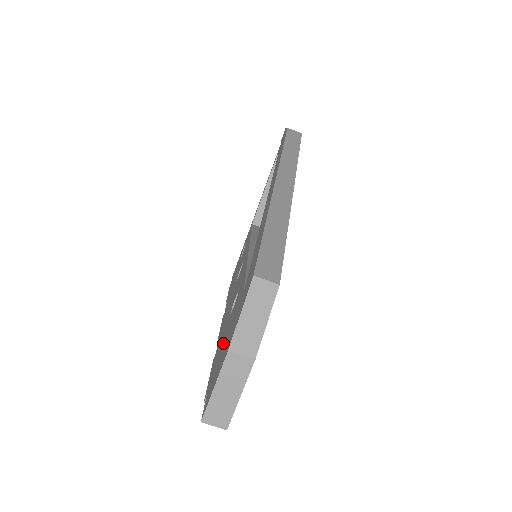
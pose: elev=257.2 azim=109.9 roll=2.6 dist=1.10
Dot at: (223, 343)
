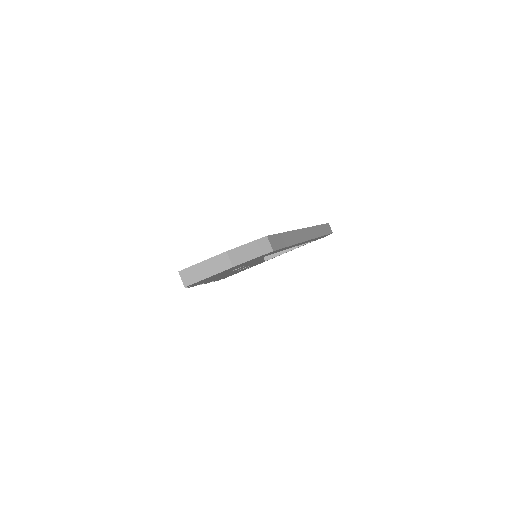
Dot at: occluded
